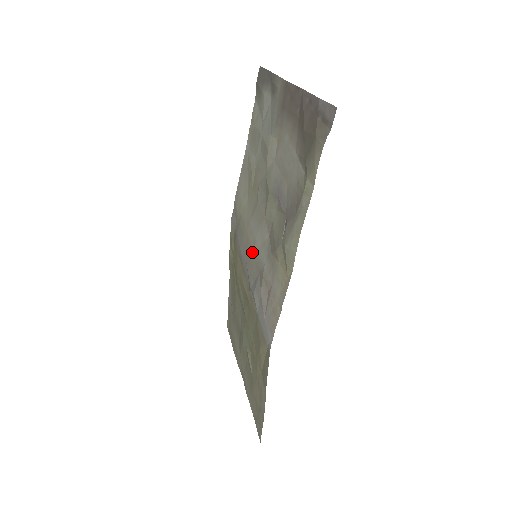
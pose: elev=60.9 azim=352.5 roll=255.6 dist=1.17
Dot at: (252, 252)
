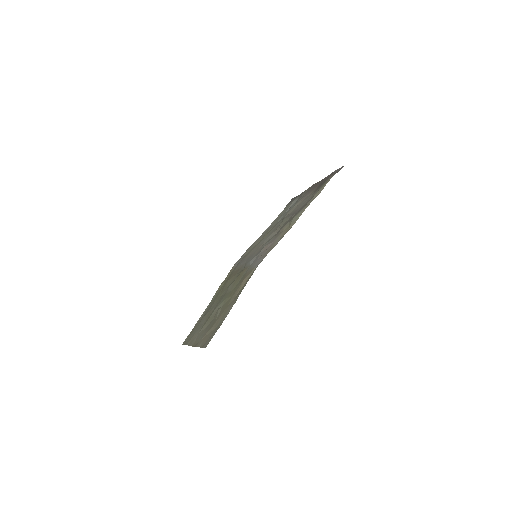
Dot at: (256, 250)
